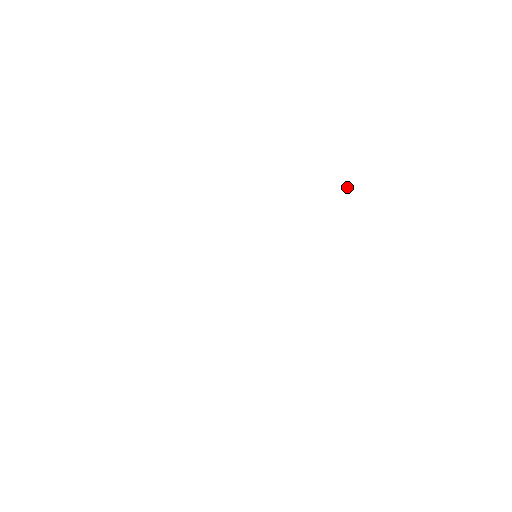
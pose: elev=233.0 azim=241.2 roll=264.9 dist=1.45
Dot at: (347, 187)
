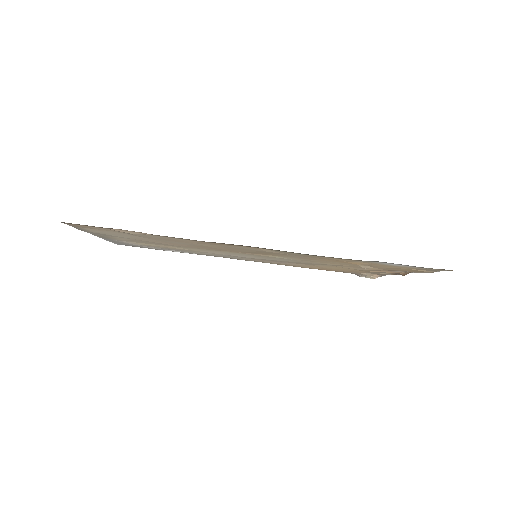
Dot at: (365, 272)
